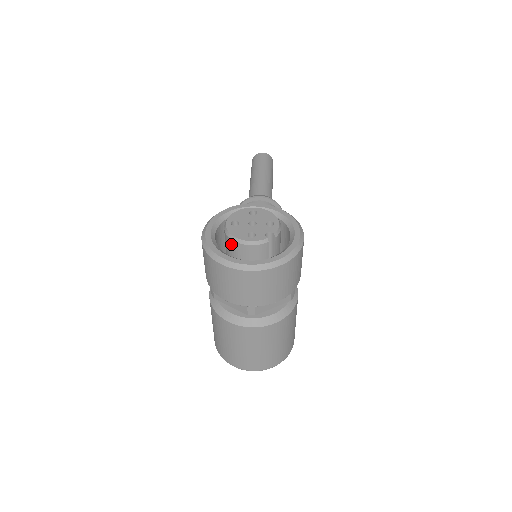
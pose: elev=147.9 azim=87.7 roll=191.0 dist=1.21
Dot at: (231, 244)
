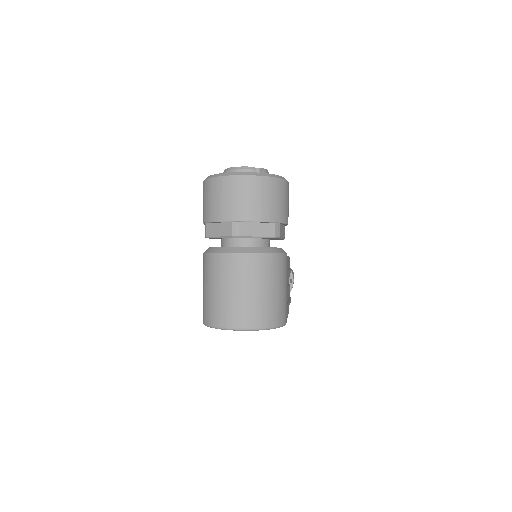
Dot at: occluded
